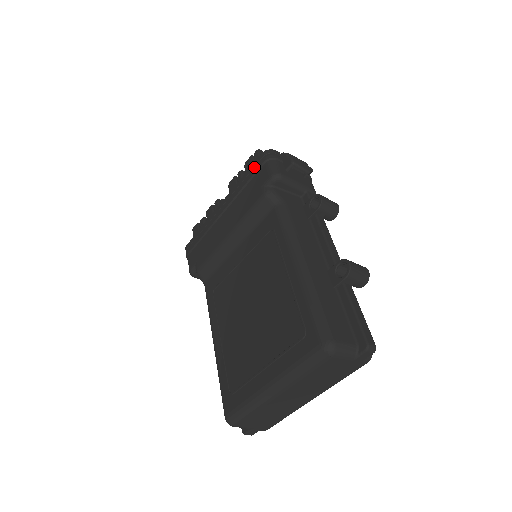
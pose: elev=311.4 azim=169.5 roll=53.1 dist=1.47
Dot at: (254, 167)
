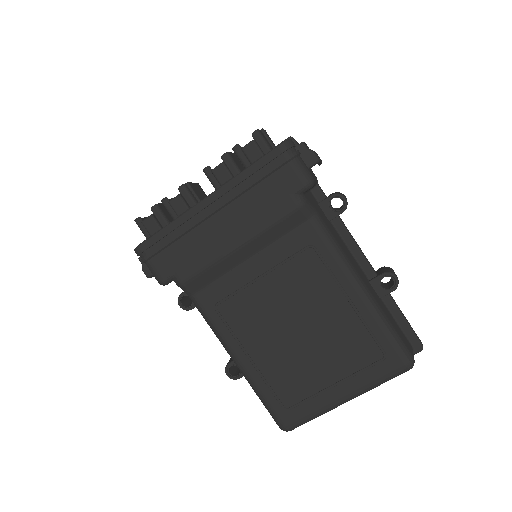
Dot at: (268, 163)
